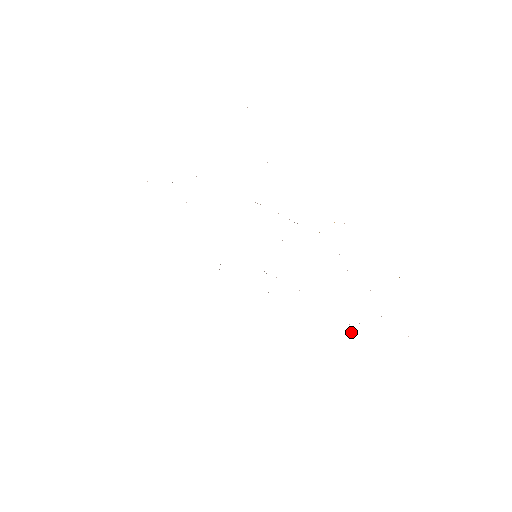
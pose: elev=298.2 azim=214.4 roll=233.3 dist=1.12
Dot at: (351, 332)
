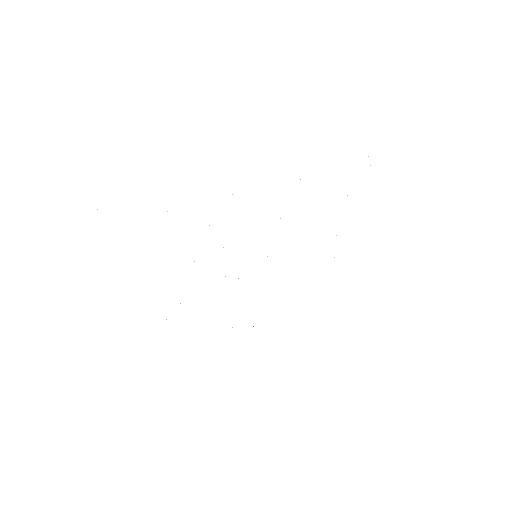
Dot at: occluded
